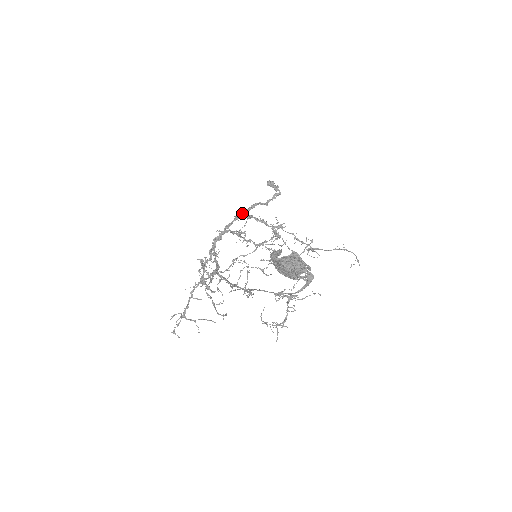
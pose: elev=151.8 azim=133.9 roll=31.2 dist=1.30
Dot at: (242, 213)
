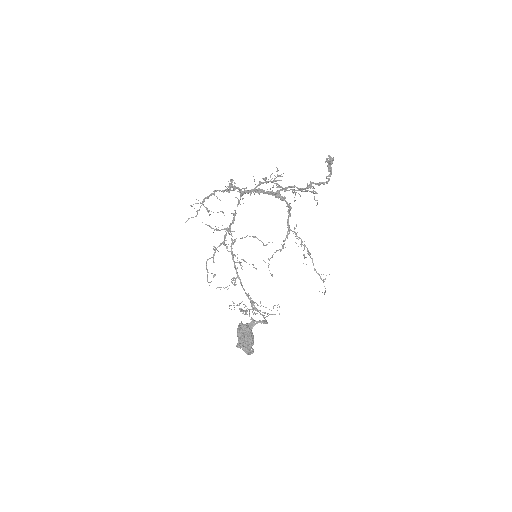
Dot at: (277, 192)
